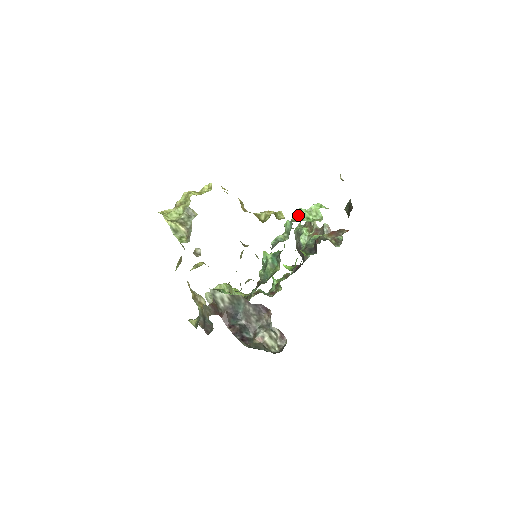
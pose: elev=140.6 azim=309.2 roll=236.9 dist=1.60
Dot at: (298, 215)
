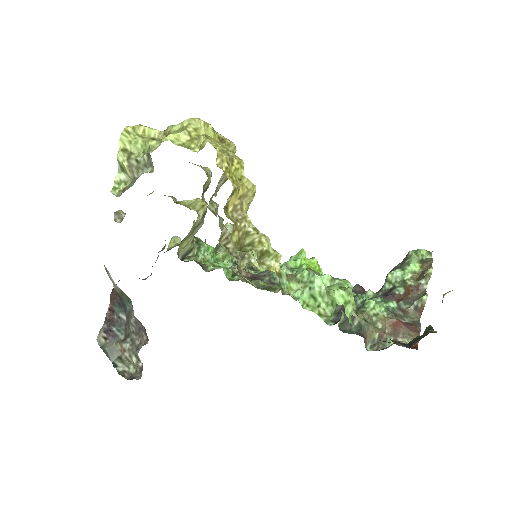
Dot at: (307, 279)
